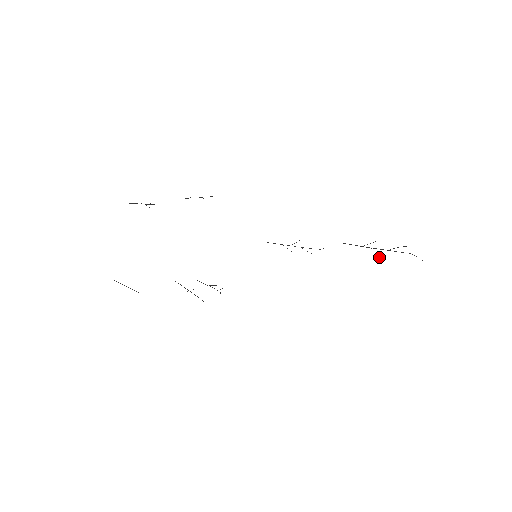
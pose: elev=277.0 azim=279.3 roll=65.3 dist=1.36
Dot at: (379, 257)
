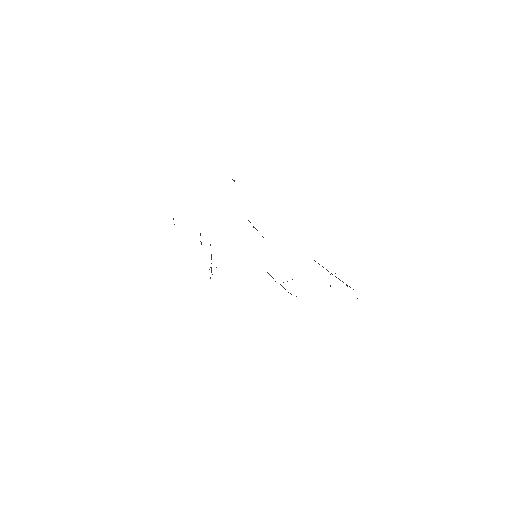
Dot at: occluded
